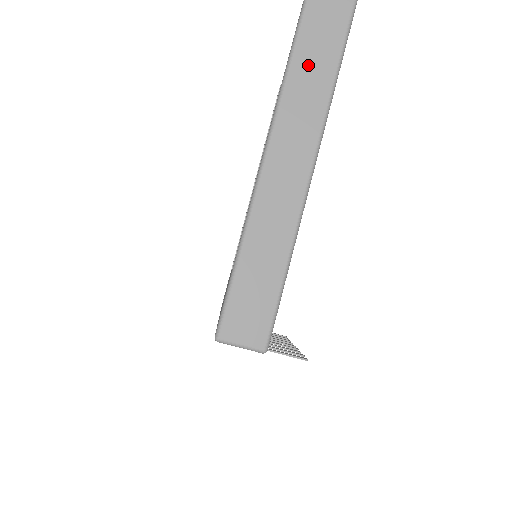
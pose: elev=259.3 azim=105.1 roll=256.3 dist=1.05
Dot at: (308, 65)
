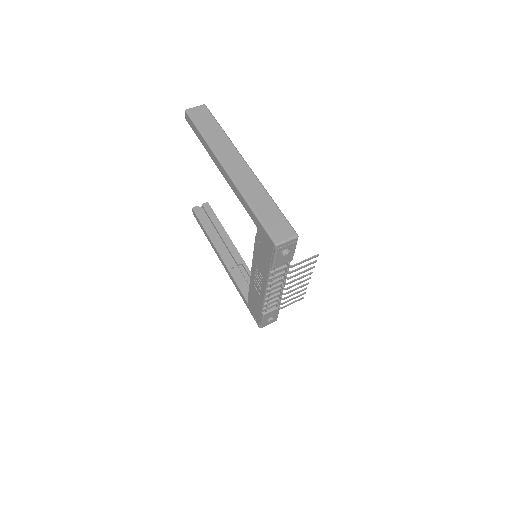
Dot at: (219, 145)
